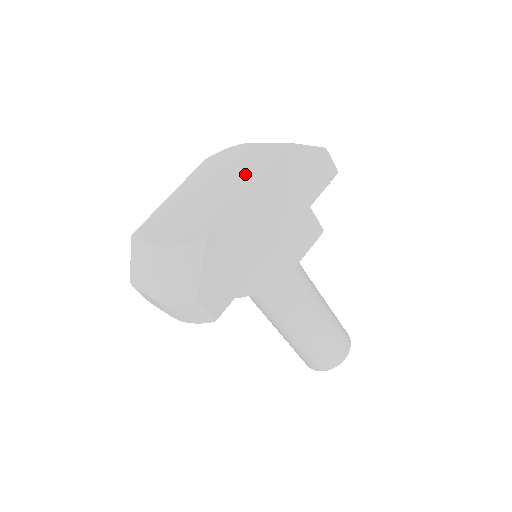
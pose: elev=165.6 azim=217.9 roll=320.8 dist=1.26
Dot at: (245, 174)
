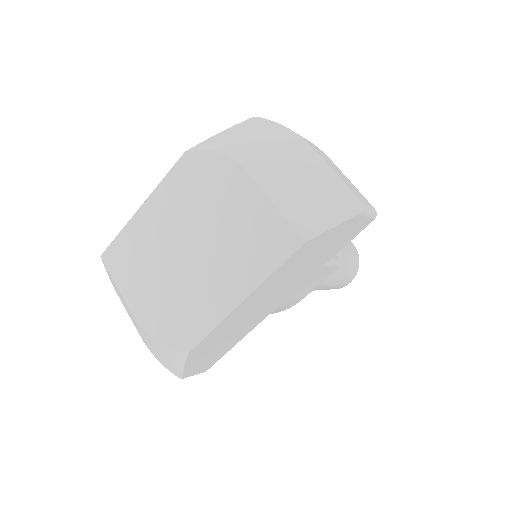
Dot at: (236, 262)
